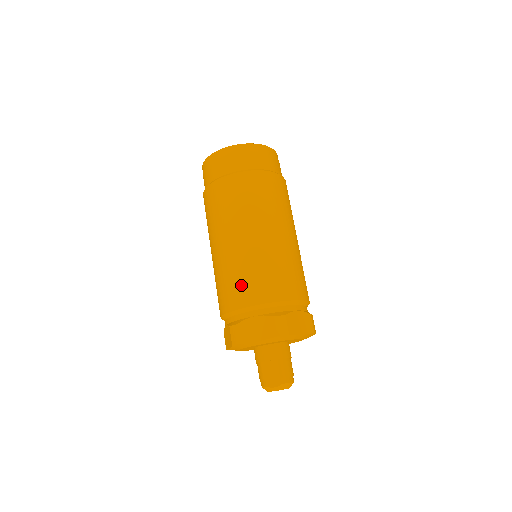
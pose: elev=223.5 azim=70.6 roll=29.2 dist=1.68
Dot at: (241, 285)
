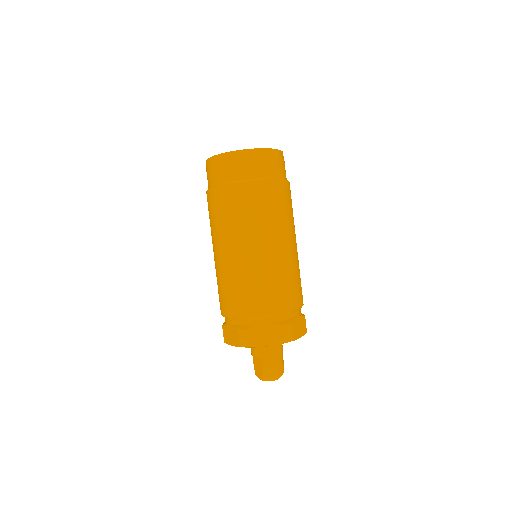
Dot at: (220, 296)
